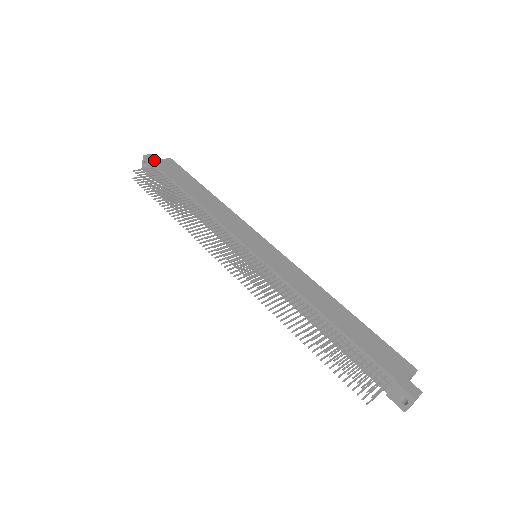
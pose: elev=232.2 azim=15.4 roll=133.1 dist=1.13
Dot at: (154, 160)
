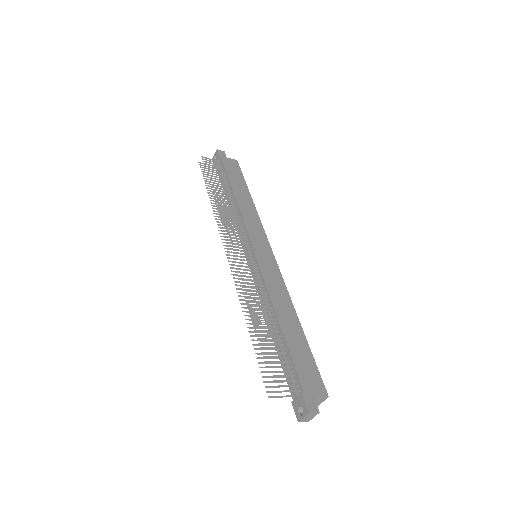
Dot at: (223, 156)
